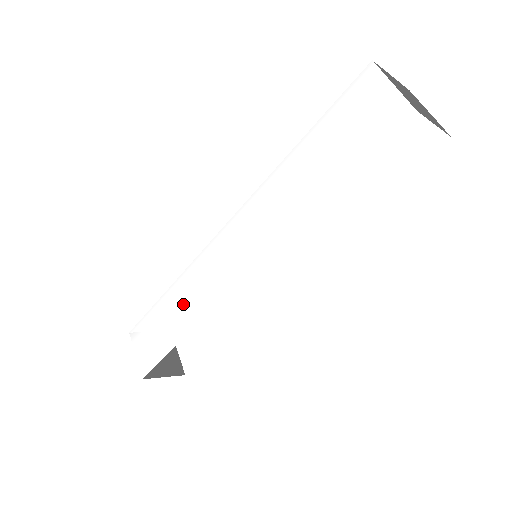
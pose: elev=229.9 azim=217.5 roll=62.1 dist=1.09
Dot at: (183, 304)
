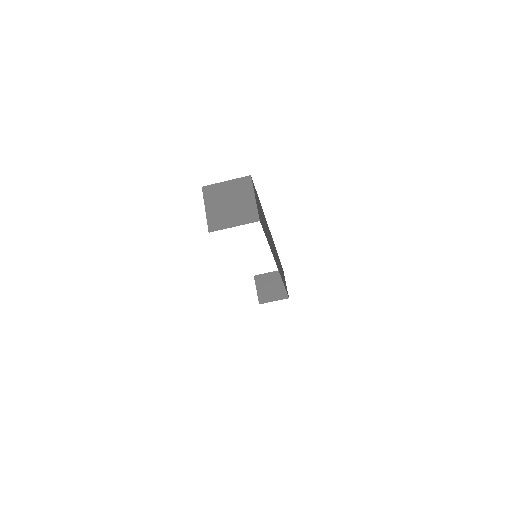
Dot at: occluded
